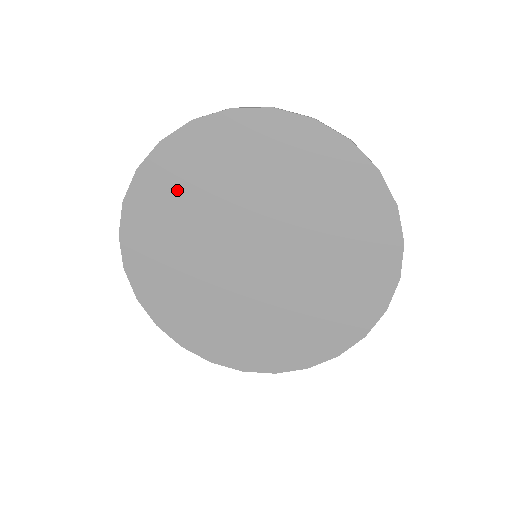
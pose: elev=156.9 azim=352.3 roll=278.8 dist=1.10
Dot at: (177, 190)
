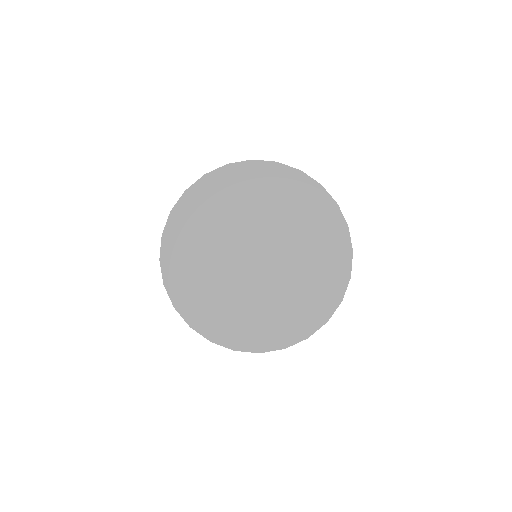
Dot at: (258, 188)
